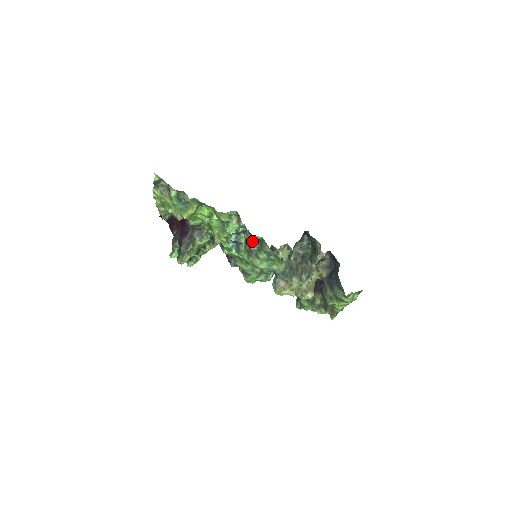
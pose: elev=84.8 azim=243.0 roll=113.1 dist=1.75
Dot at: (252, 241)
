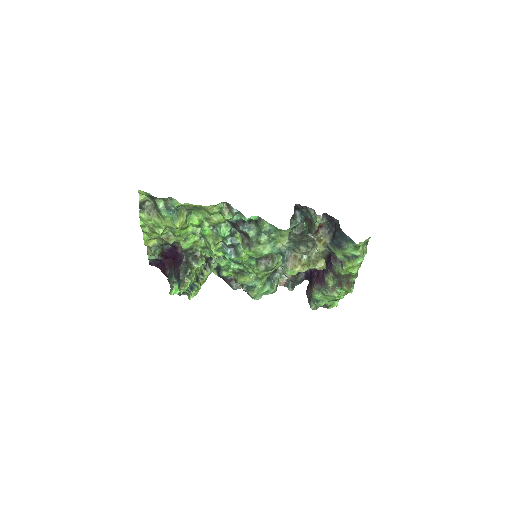
Dot at: (249, 228)
